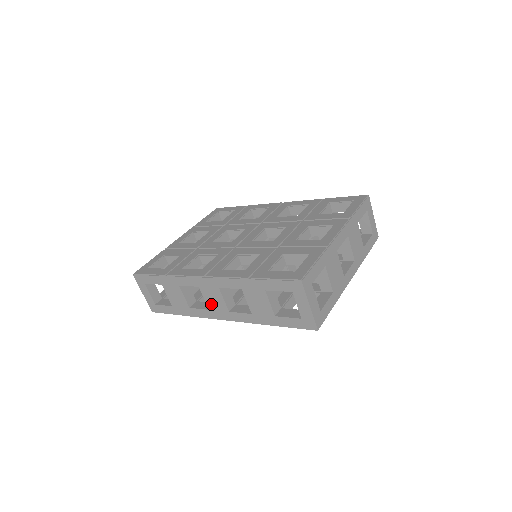
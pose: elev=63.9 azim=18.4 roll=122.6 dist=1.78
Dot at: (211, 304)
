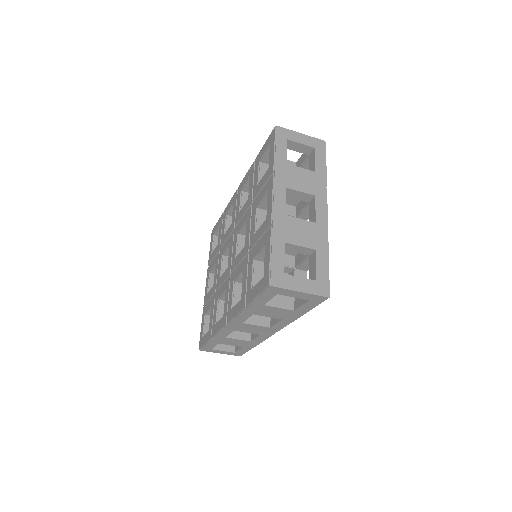
Dot at: (255, 332)
